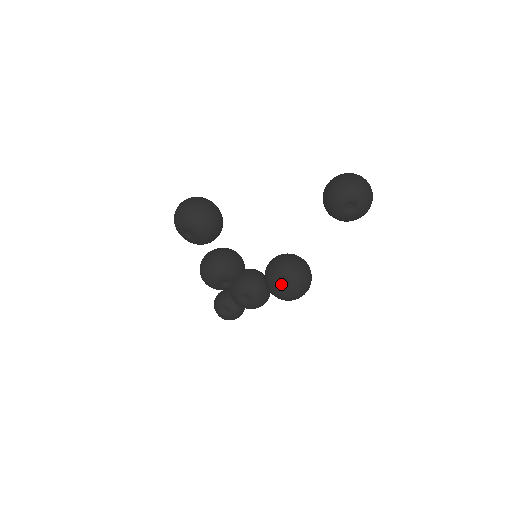
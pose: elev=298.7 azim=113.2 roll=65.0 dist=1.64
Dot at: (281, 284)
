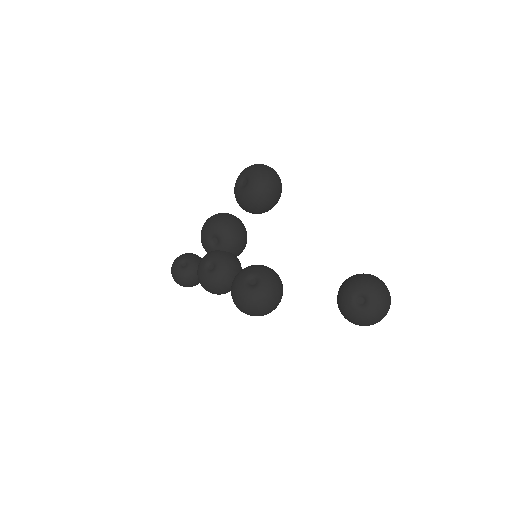
Dot at: (250, 281)
